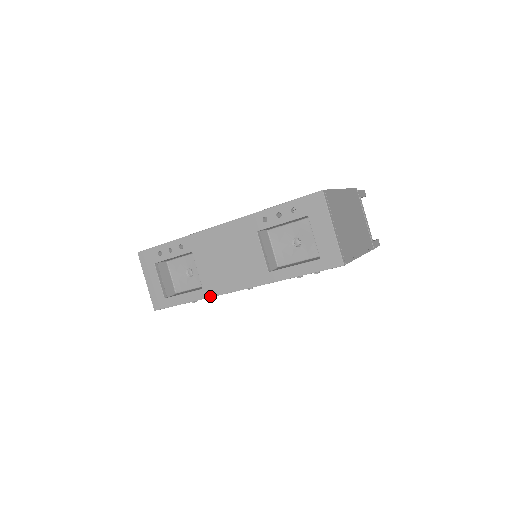
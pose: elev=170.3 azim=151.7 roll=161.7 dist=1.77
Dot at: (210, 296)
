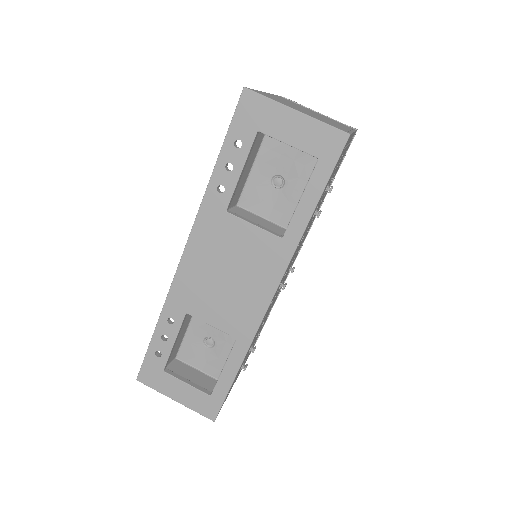
Dot at: (252, 337)
